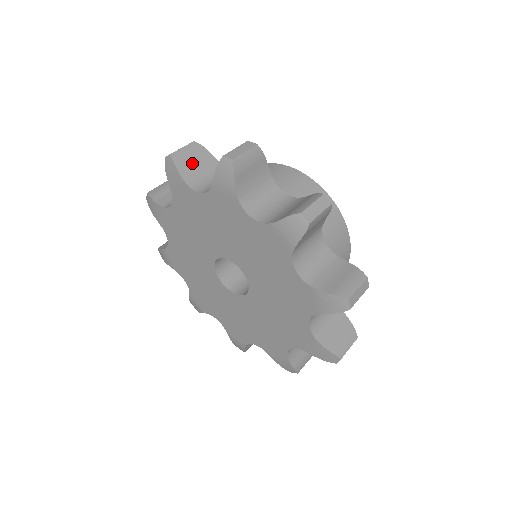
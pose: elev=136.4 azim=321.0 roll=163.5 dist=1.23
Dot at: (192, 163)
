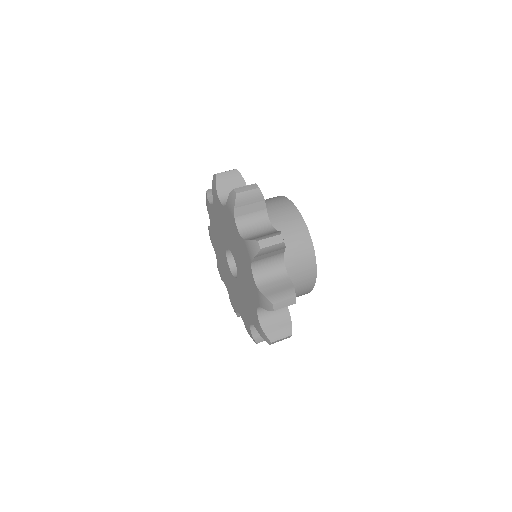
Dot at: occluded
